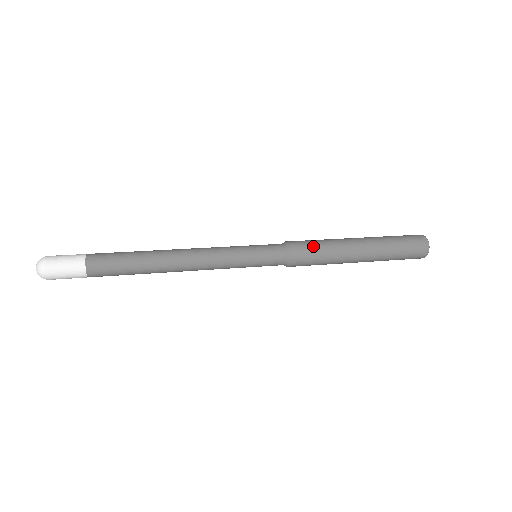
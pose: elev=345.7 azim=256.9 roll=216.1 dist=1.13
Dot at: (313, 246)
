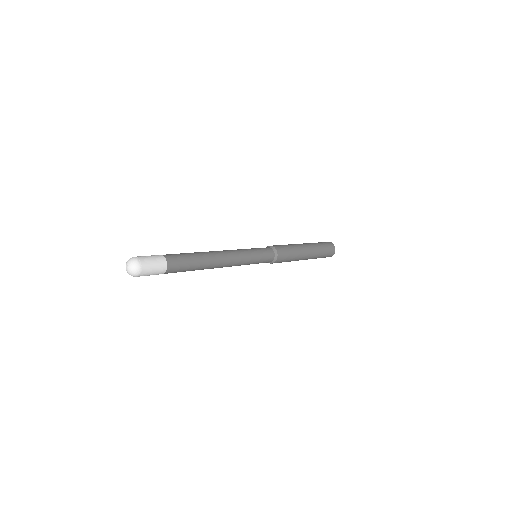
Dot at: (286, 247)
